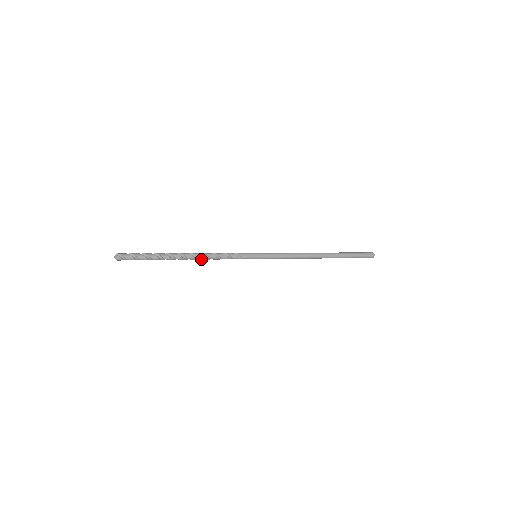
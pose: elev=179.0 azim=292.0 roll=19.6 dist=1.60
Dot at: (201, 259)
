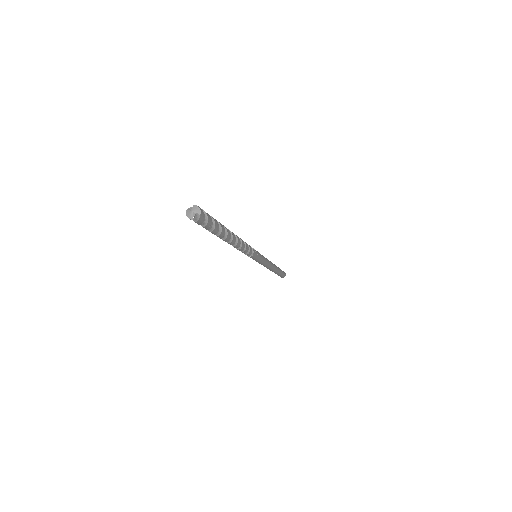
Dot at: (241, 244)
